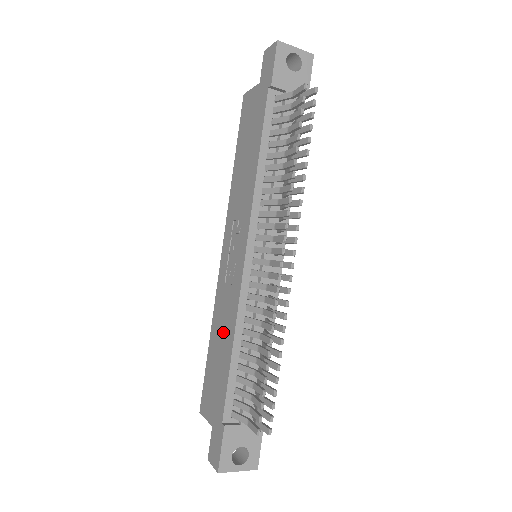
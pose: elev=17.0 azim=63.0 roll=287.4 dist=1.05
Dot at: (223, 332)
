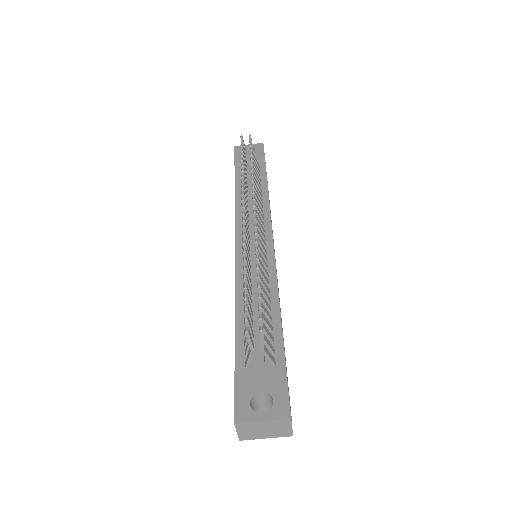
Dot at: occluded
